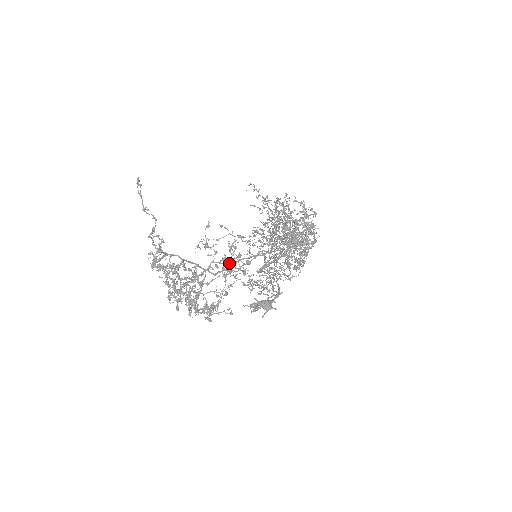
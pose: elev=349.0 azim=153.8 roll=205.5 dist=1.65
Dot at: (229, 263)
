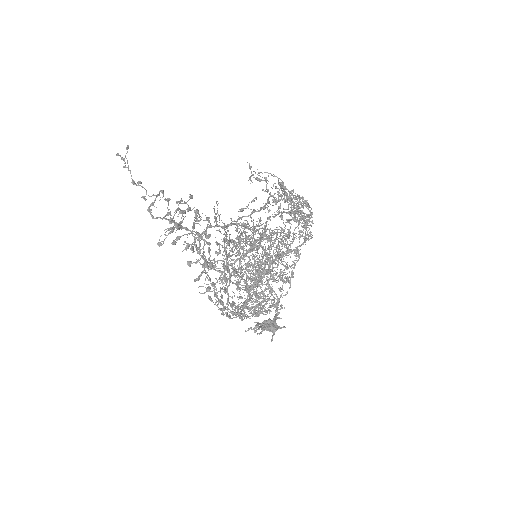
Dot at: occluded
